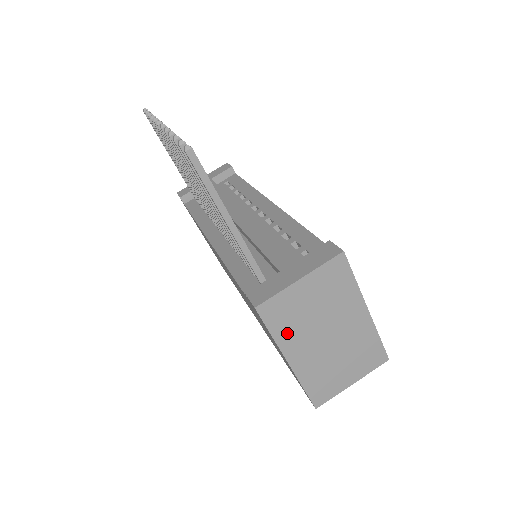
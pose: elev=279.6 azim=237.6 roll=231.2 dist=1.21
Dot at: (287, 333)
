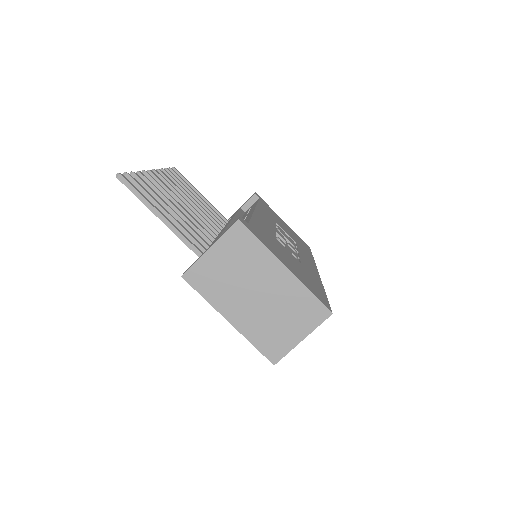
Dot at: (217, 295)
